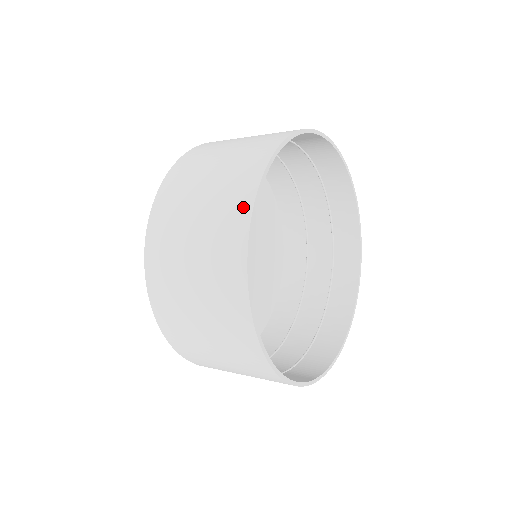
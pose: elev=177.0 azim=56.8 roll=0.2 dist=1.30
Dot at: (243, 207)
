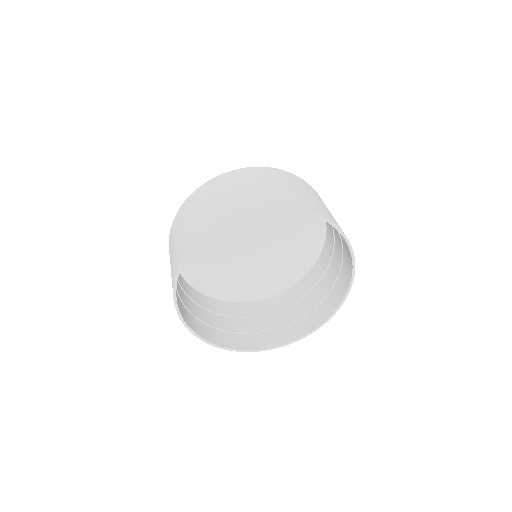
Dot at: (232, 212)
